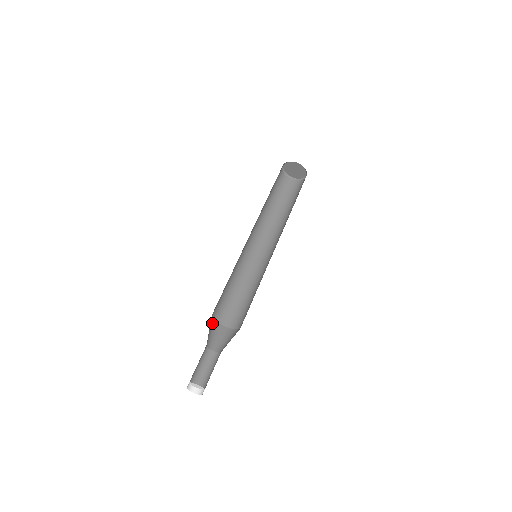
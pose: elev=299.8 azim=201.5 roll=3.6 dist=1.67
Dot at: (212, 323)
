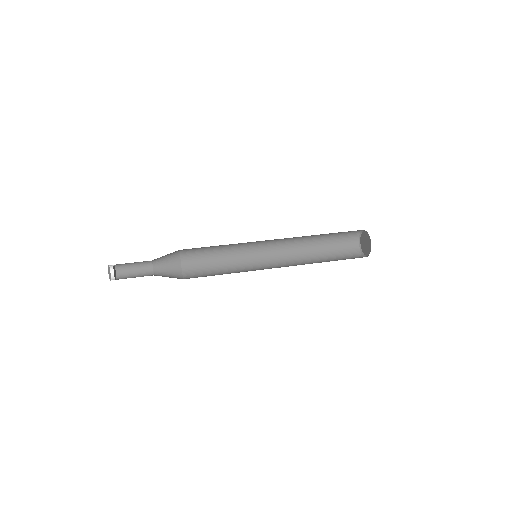
Dot at: (178, 274)
